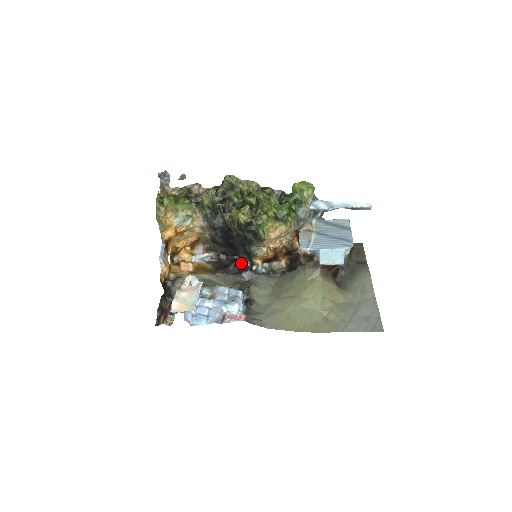
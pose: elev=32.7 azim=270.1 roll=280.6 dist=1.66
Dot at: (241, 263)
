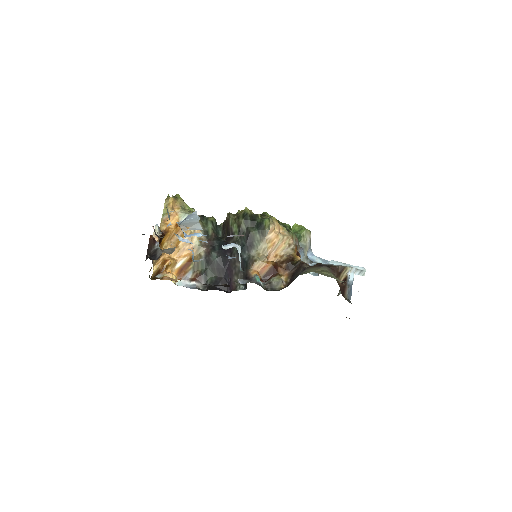
Dot at: (233, 290)
